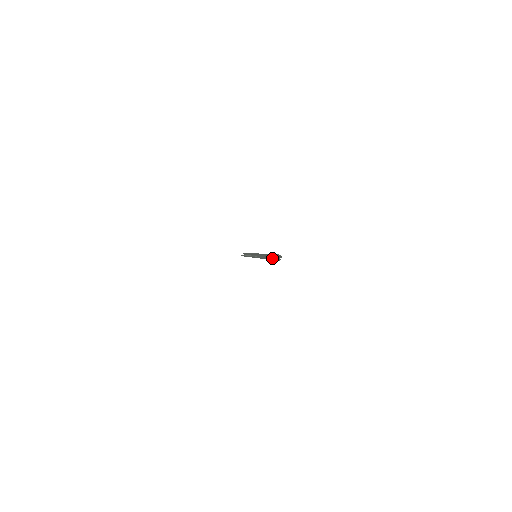
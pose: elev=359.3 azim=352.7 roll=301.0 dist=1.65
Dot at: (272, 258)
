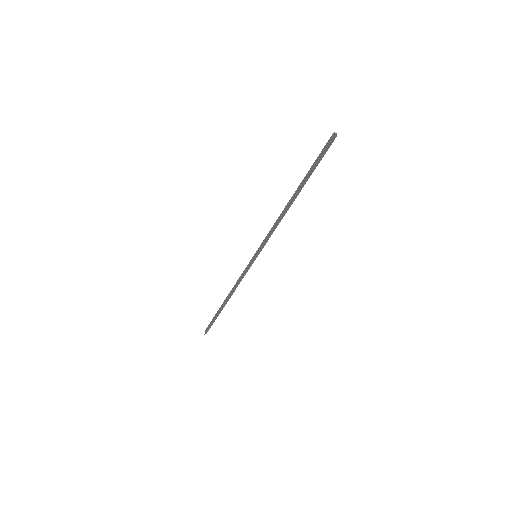
Dot at: (311, 173)
